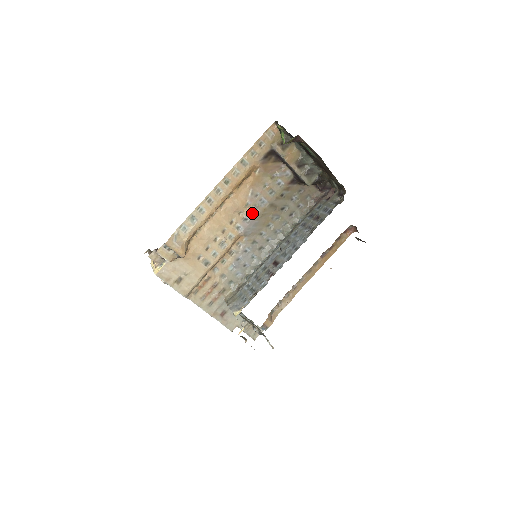
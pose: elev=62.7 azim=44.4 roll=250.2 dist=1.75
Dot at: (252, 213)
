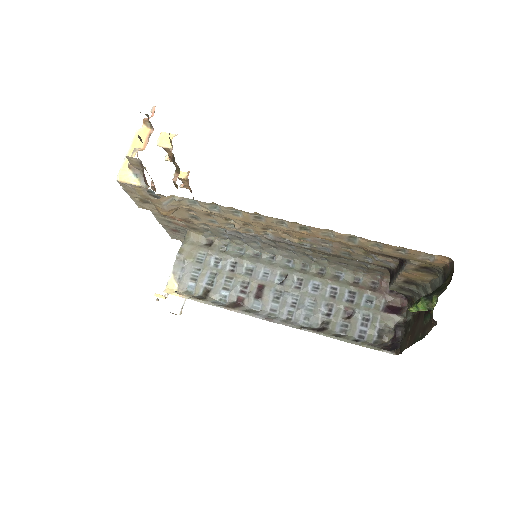
Dot at: (299, 243)
